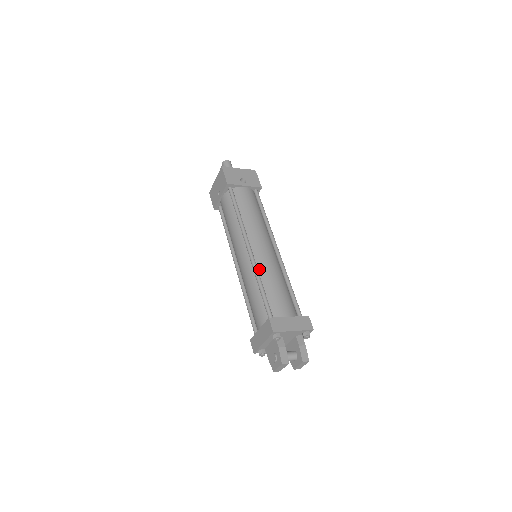
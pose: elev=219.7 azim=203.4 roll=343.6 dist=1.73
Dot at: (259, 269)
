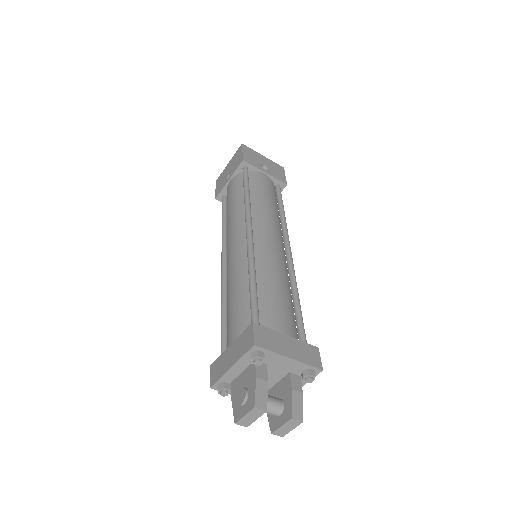
Dot at: (257, 261)
